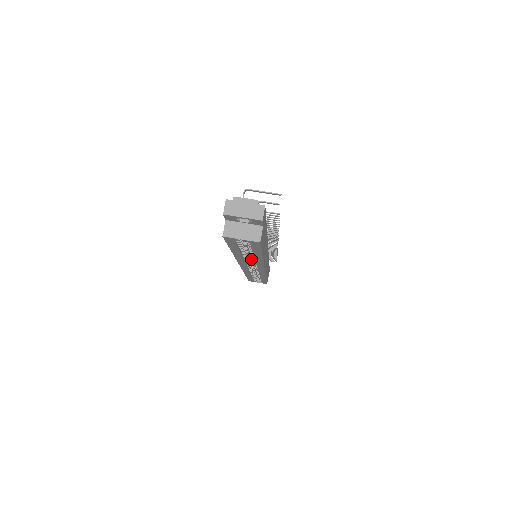
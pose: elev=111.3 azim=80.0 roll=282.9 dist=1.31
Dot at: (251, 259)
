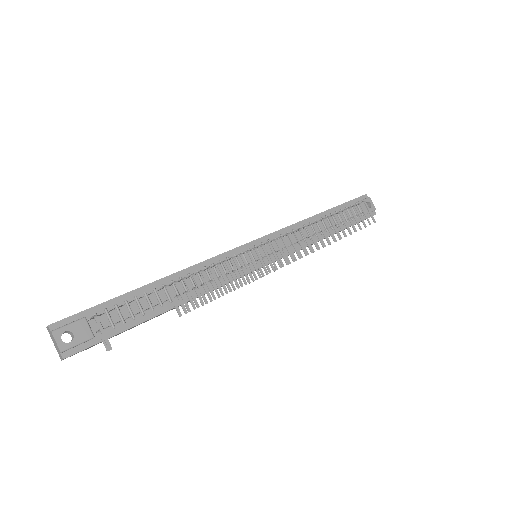
Dot at: occluded
